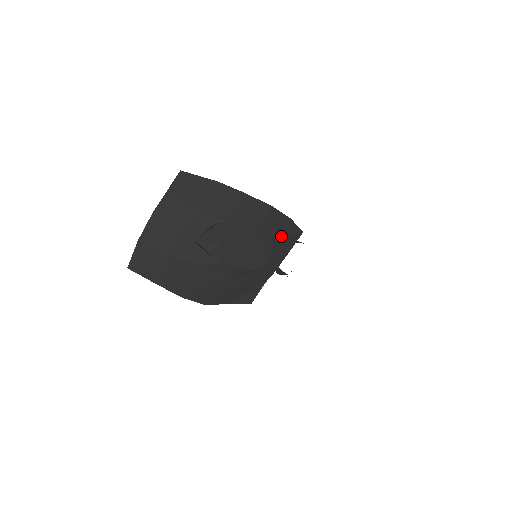
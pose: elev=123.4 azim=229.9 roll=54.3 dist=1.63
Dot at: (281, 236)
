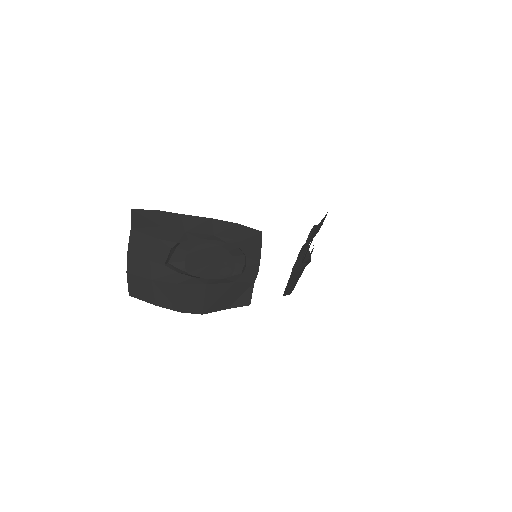
Dot at: (239, 241)
